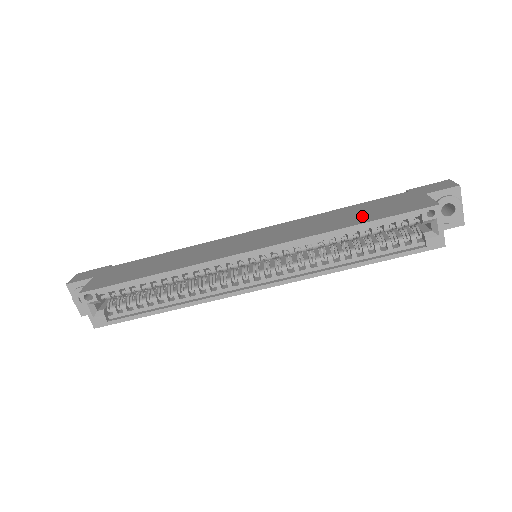
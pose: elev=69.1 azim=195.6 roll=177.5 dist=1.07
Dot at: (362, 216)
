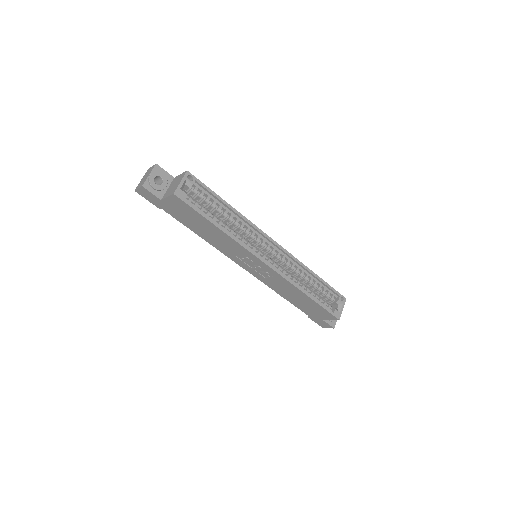
Dot at: occluded
